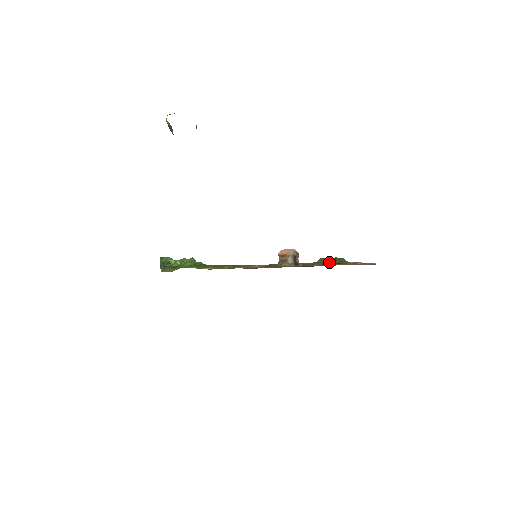
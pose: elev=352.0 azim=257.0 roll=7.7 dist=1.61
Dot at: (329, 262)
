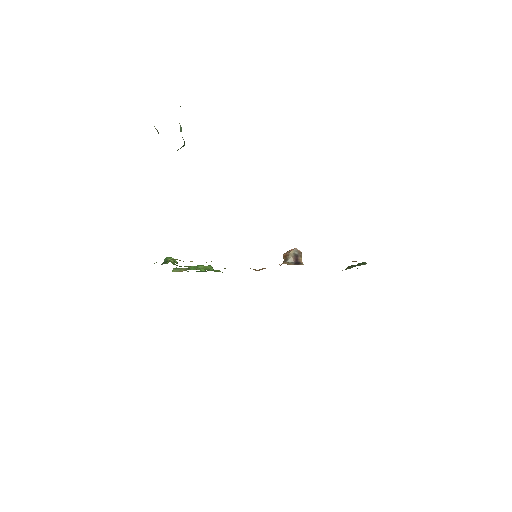
Dot at: occluded
